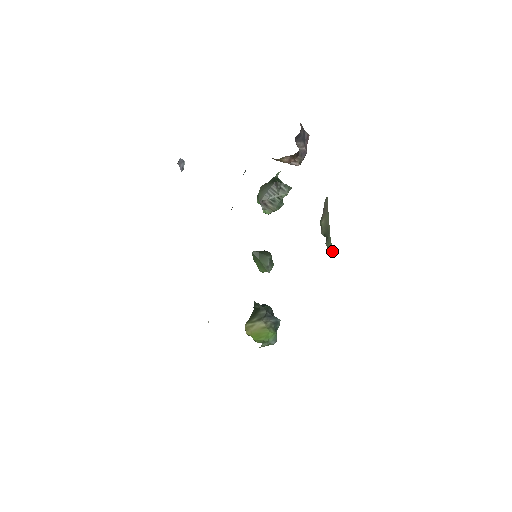
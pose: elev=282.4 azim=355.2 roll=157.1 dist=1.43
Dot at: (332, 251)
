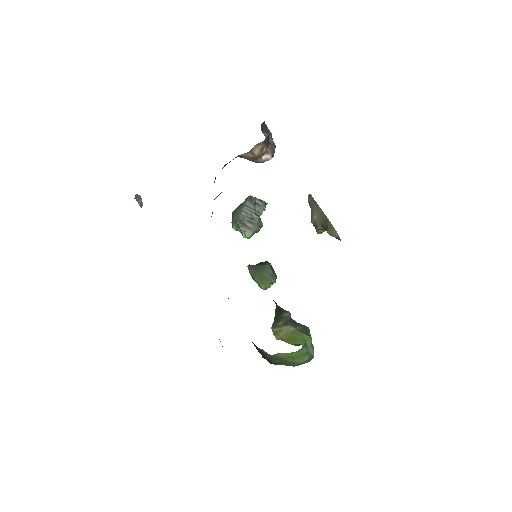
Dot at: (338, 238)
